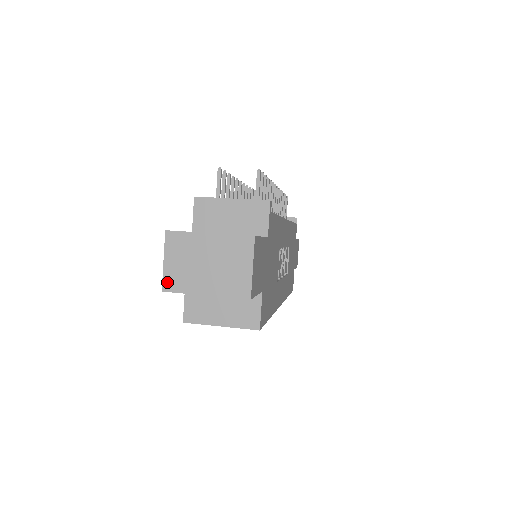
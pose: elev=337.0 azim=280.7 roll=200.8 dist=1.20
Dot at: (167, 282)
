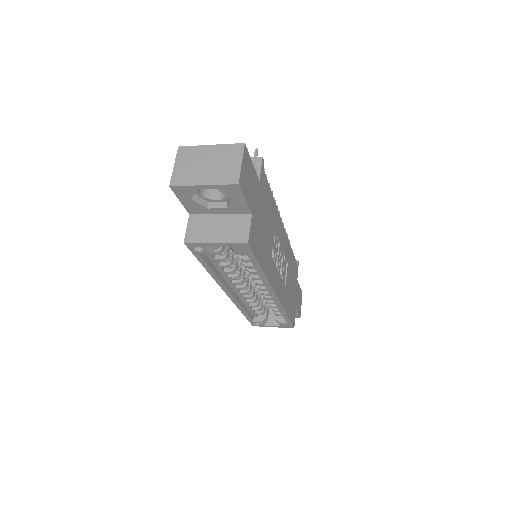
Dot at: (174, 179)
